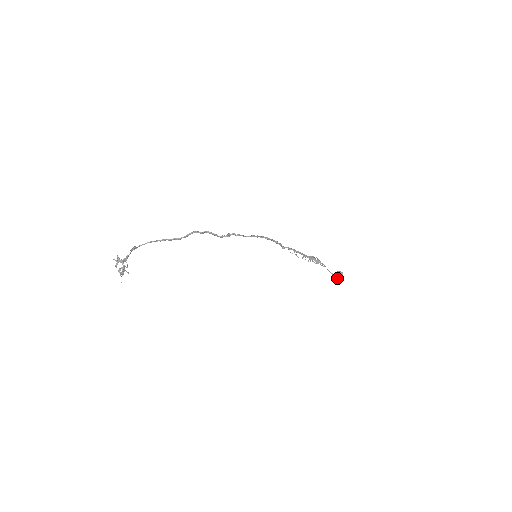
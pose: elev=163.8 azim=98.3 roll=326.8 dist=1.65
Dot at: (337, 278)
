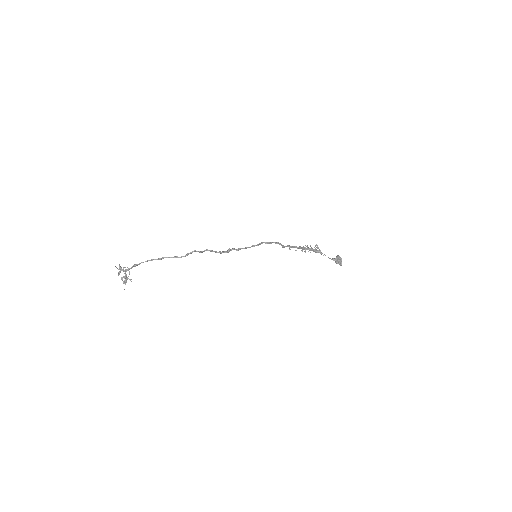
Dot at: (336, 263)
